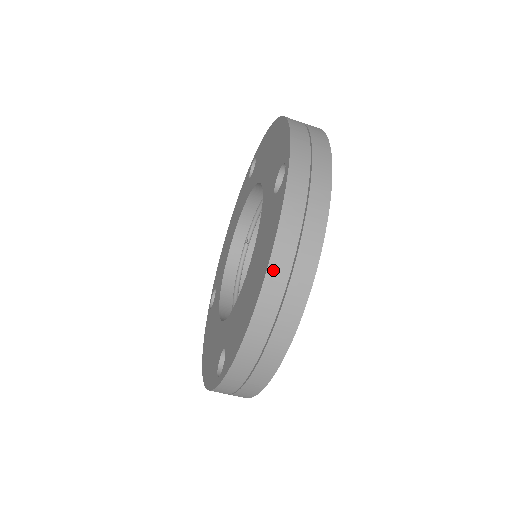
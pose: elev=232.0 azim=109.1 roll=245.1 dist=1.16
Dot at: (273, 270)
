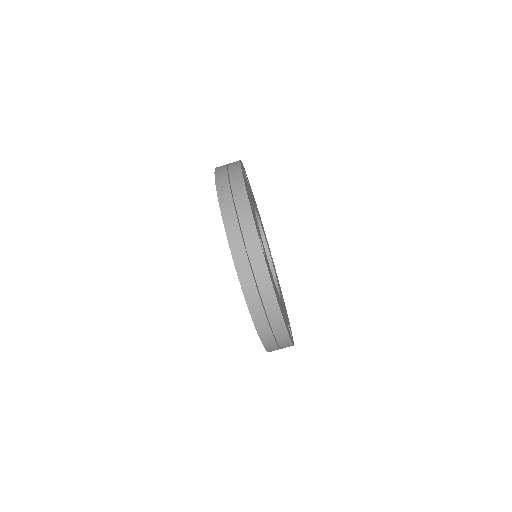
Dot at: (218, 173)
